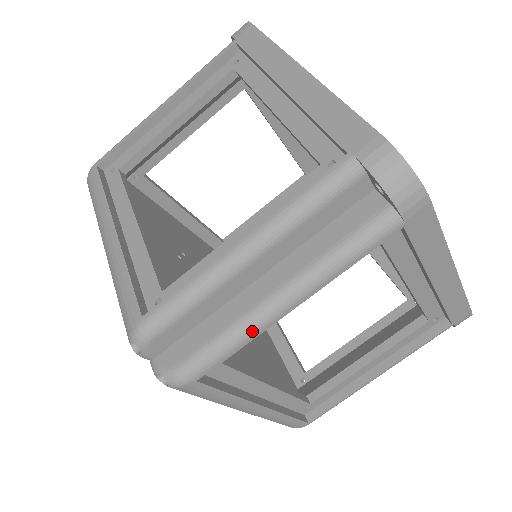
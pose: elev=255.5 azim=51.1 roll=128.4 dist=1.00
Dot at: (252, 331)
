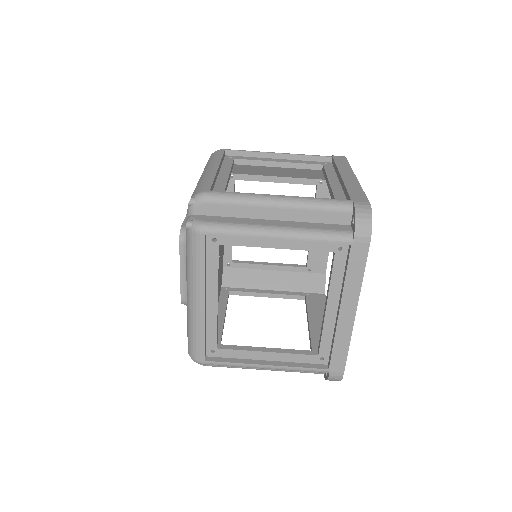
Dot at: (252, 233)
